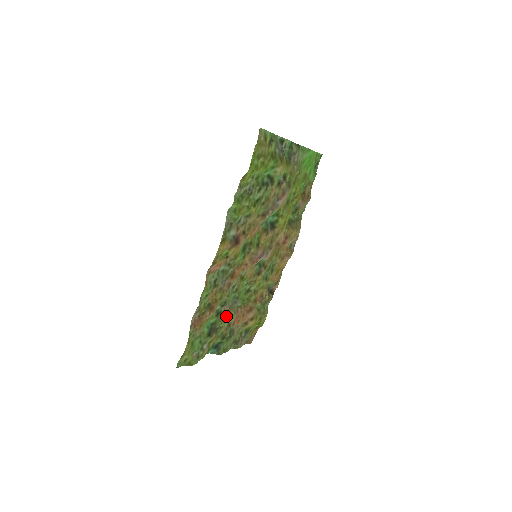
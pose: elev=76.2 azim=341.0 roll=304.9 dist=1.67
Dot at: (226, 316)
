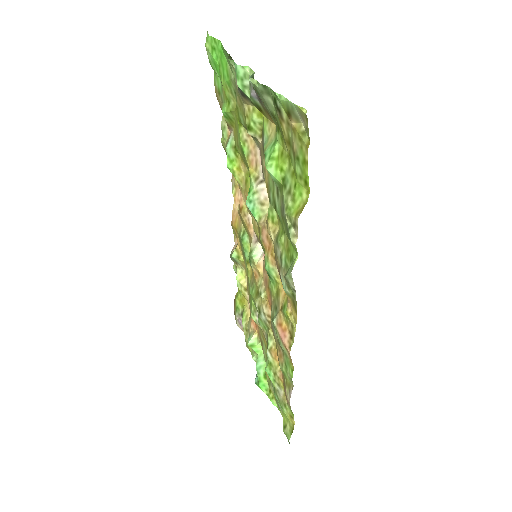
Dot at: (265, 342)
